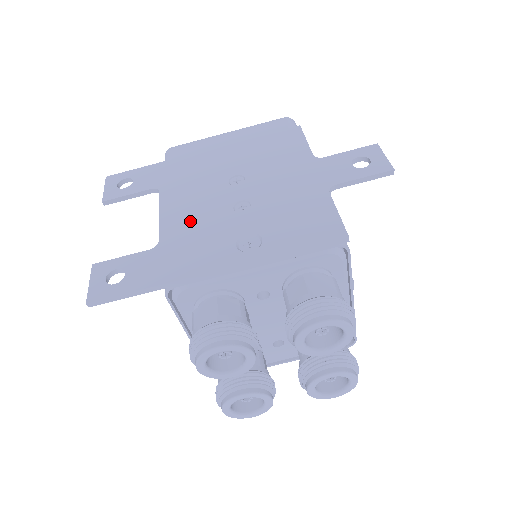
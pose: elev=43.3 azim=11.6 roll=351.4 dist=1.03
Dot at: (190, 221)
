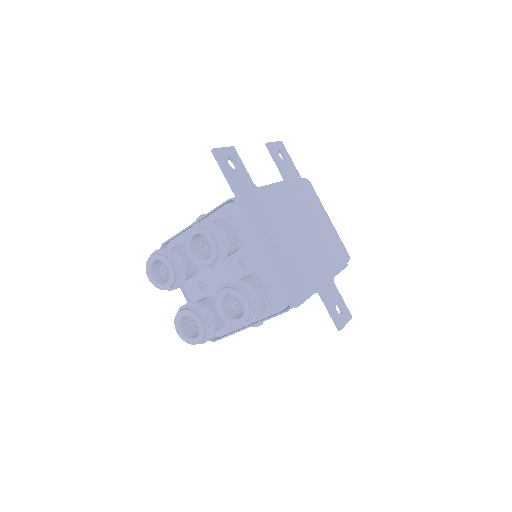
Dot at: (276, 205)
